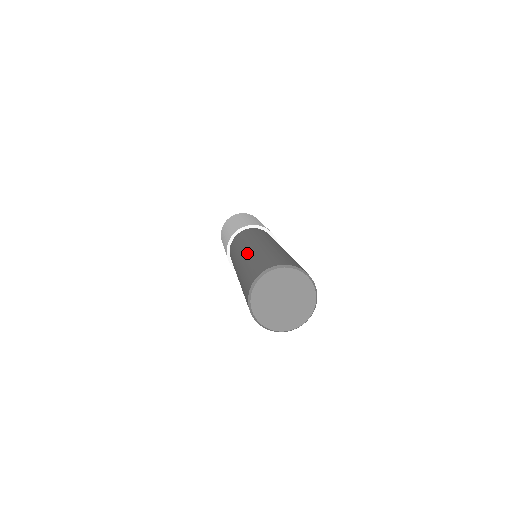
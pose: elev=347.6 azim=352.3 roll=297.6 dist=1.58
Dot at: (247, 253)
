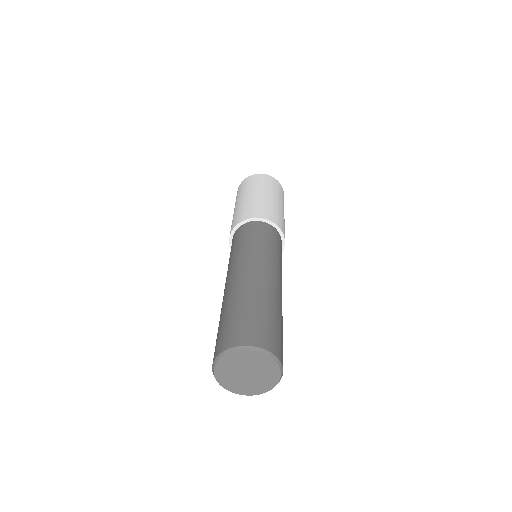
Dot at: occluded
